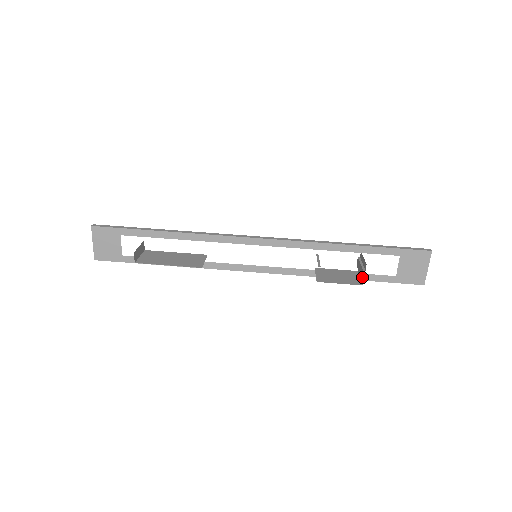
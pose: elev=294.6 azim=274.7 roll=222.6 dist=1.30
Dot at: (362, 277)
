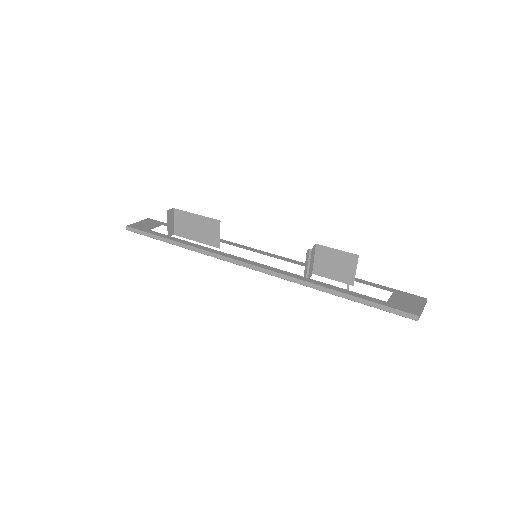
Dot at: (351, 268)
